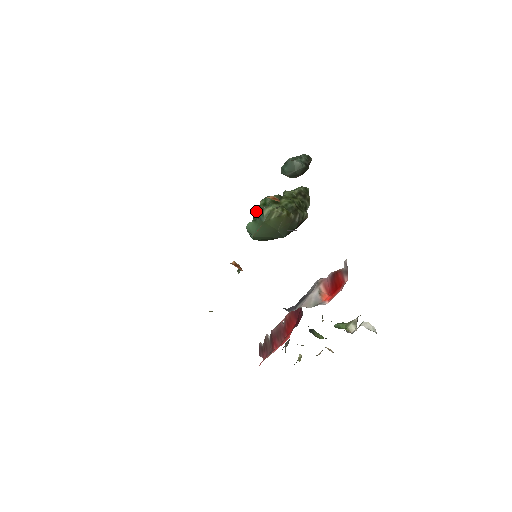
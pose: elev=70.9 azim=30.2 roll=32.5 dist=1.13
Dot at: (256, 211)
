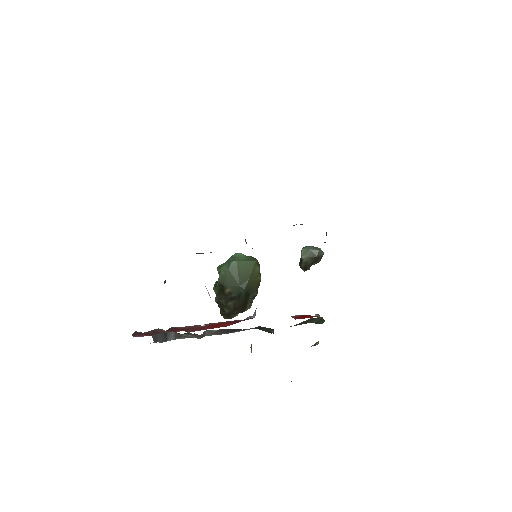
Dot at: occluded
